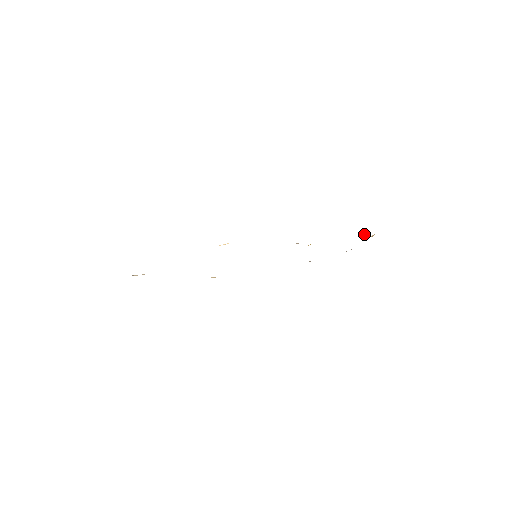
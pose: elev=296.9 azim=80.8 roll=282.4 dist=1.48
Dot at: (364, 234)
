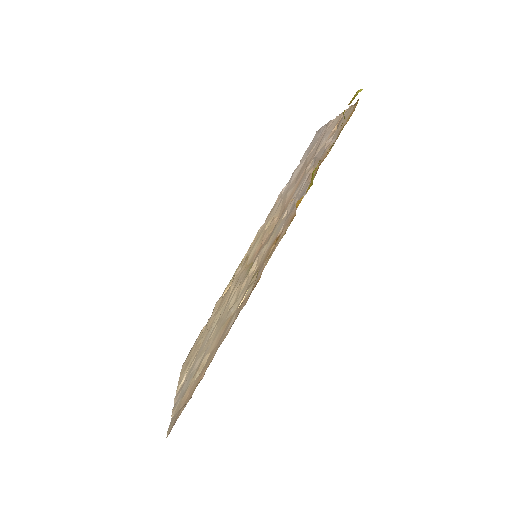
Dot at: (330, 137)
